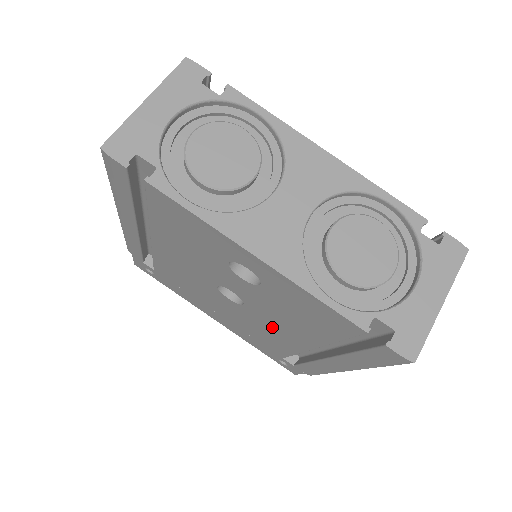
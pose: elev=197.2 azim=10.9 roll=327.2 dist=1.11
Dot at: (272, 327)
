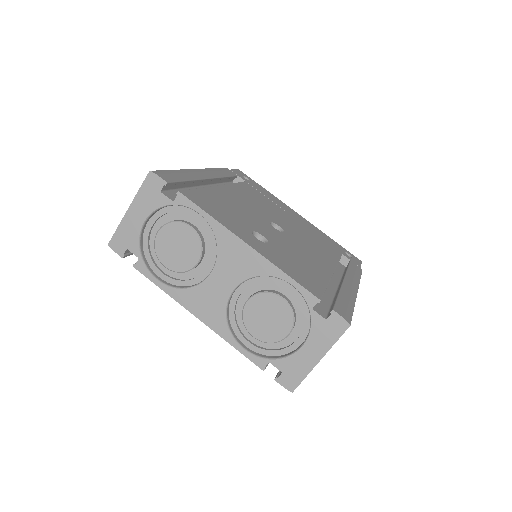
Dot at: occluded
